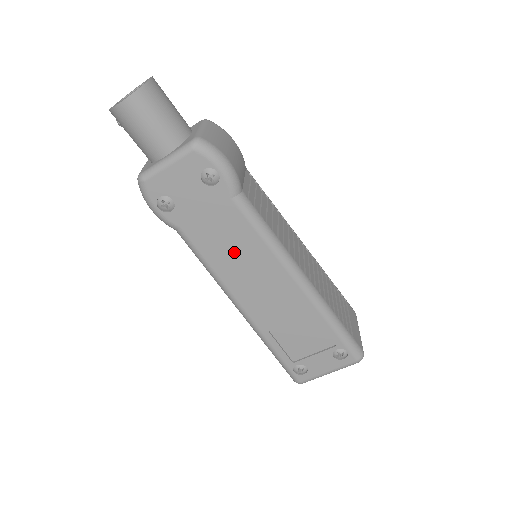
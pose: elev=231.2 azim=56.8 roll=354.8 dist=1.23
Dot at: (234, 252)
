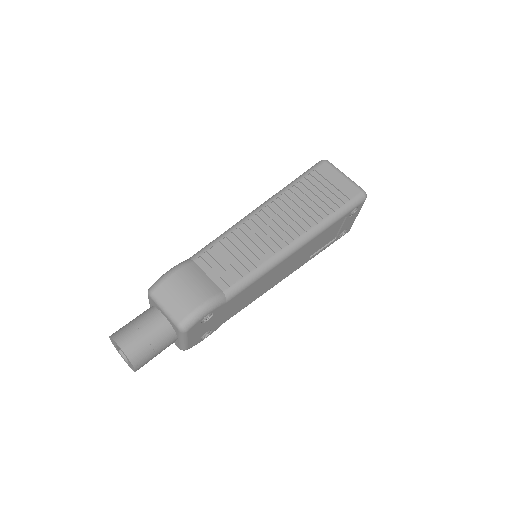
Dot at: (255, 291)
